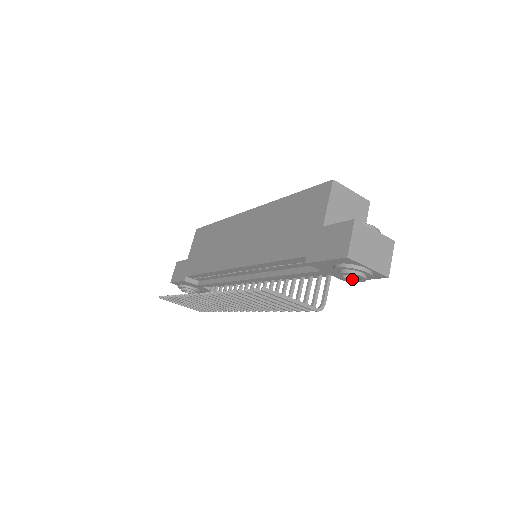
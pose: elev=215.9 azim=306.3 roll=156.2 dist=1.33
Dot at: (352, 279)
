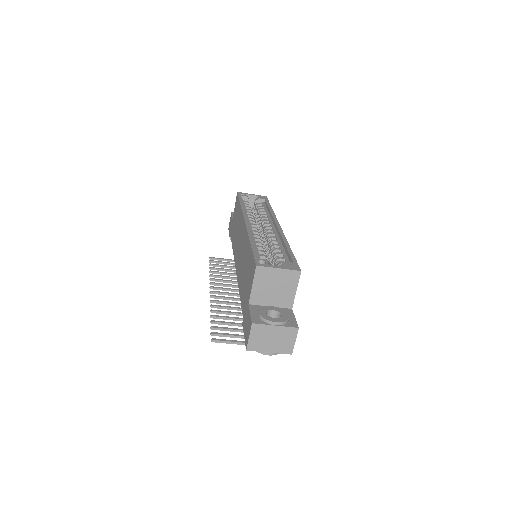
Dot at: occluded
